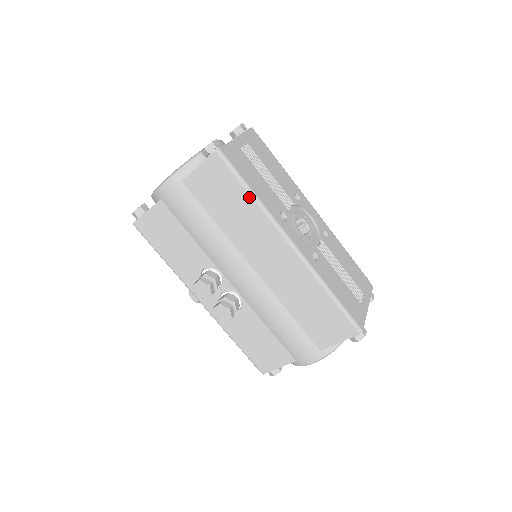
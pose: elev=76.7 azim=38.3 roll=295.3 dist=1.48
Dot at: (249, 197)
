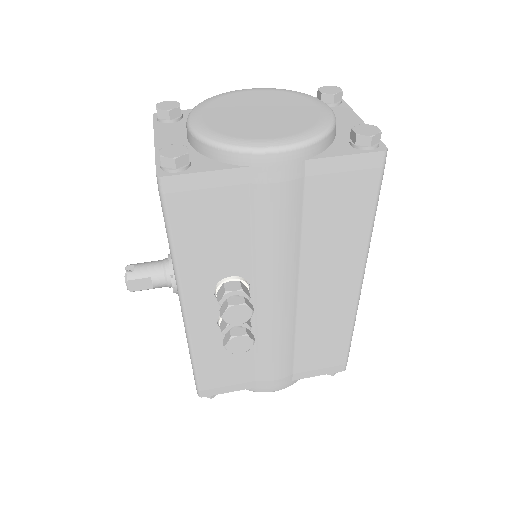
Dot at: (369, 220)
